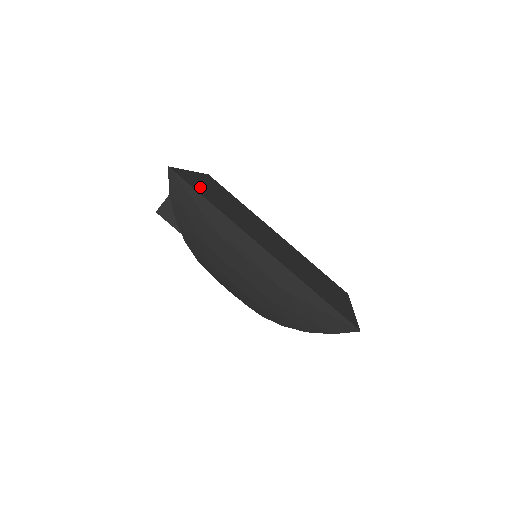
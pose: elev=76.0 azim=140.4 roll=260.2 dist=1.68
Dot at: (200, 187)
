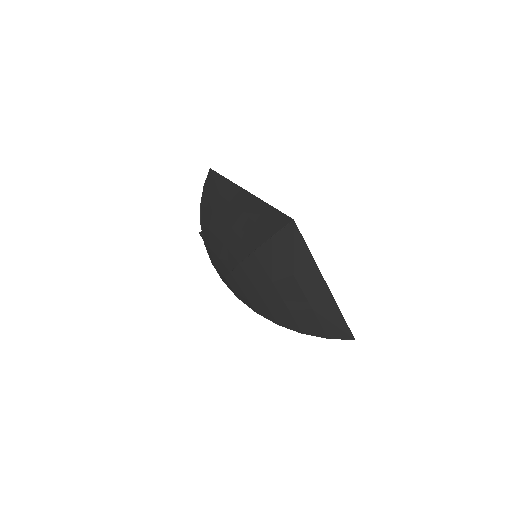
Dot at: occluded
